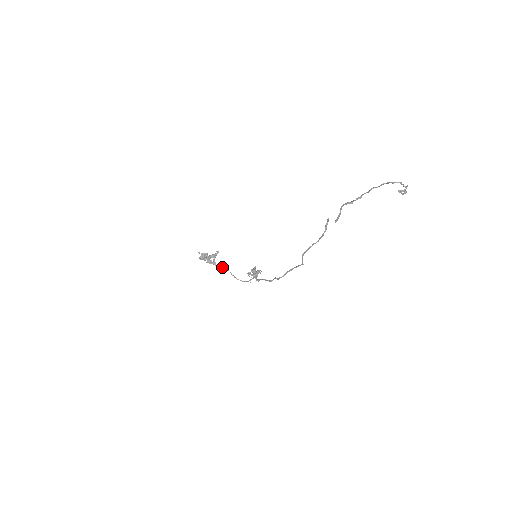
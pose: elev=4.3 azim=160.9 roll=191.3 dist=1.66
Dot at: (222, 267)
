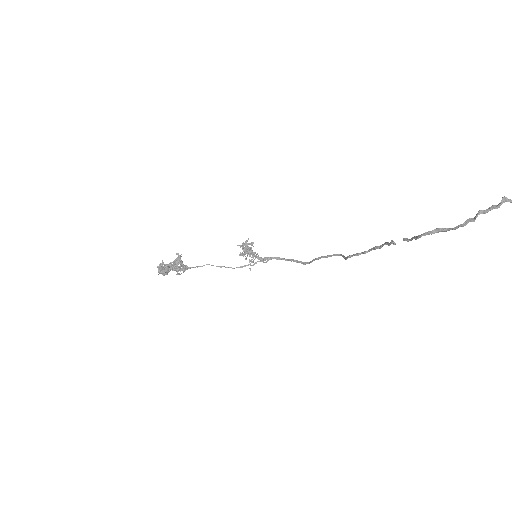
Dot at: occluded
